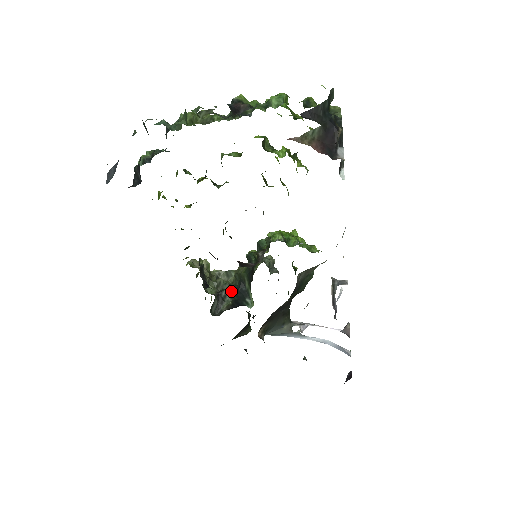
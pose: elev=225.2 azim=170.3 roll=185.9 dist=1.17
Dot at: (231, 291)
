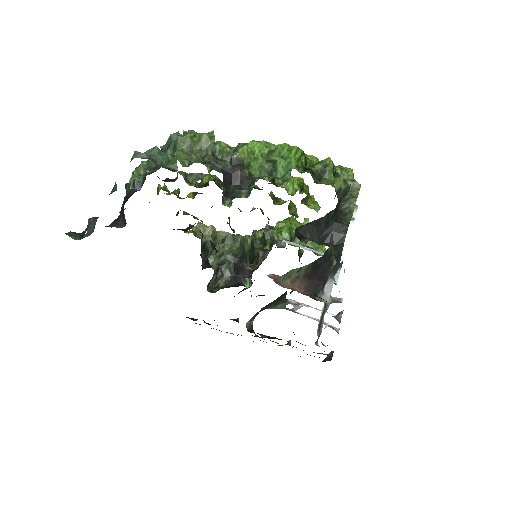
Dot at: (233, 263)
